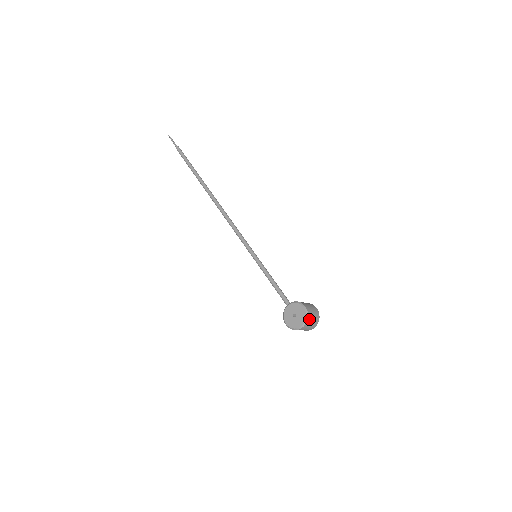
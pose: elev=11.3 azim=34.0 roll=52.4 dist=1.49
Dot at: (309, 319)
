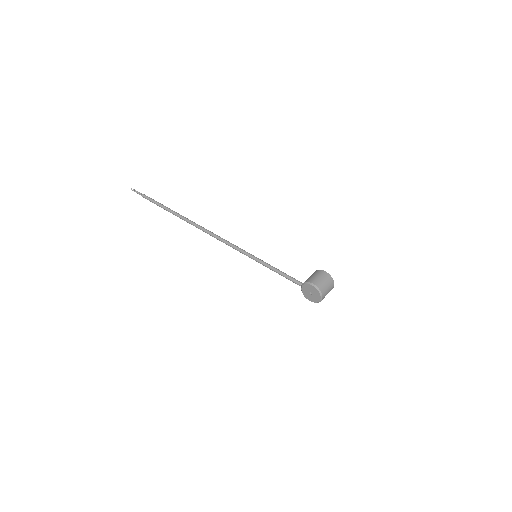
Dot at: (323, 290)
